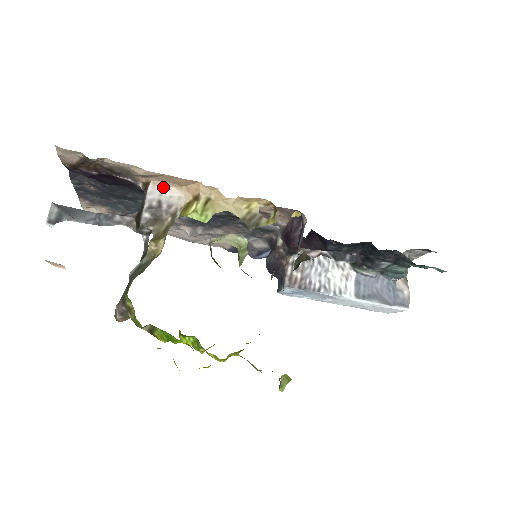
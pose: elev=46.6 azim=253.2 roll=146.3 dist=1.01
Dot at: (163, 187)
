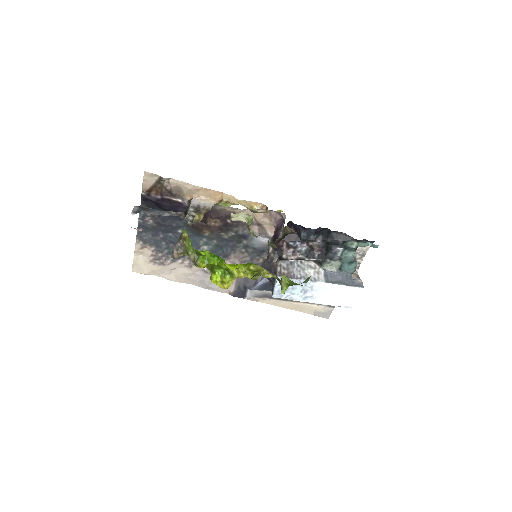
Dot at: (200, 199)
